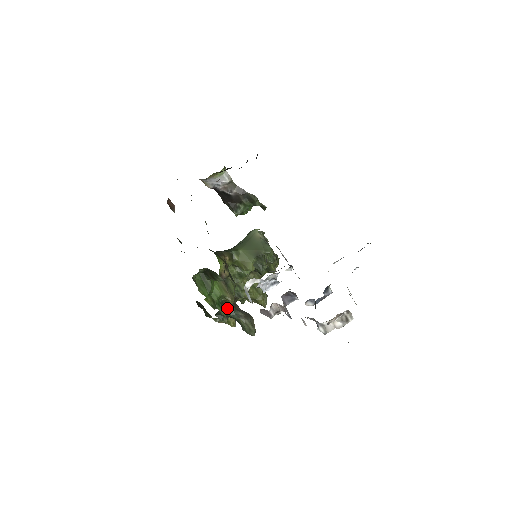
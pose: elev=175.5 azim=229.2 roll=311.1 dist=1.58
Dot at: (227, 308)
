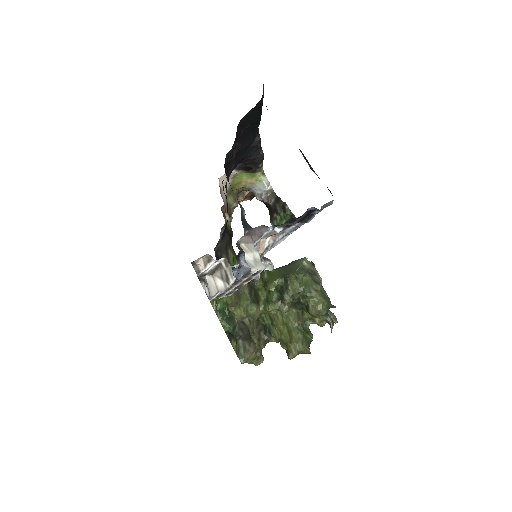
Dot at: (231, 322)
